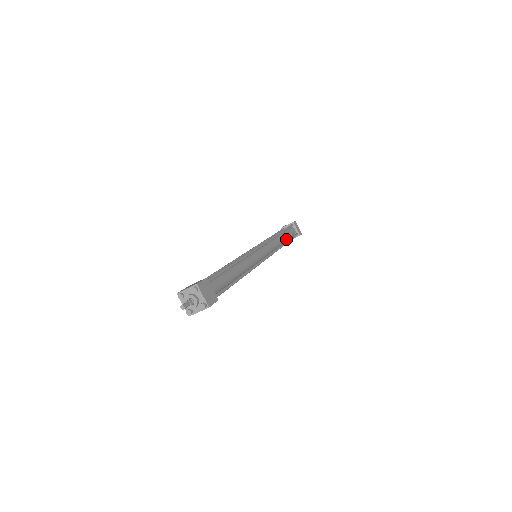
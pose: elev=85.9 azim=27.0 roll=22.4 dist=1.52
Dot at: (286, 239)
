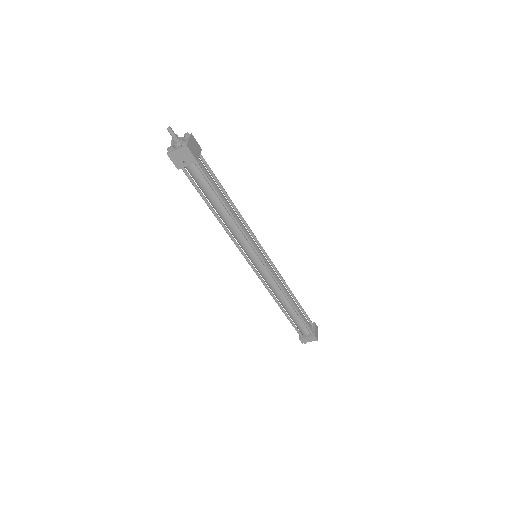
Dot at: (297, 310)
